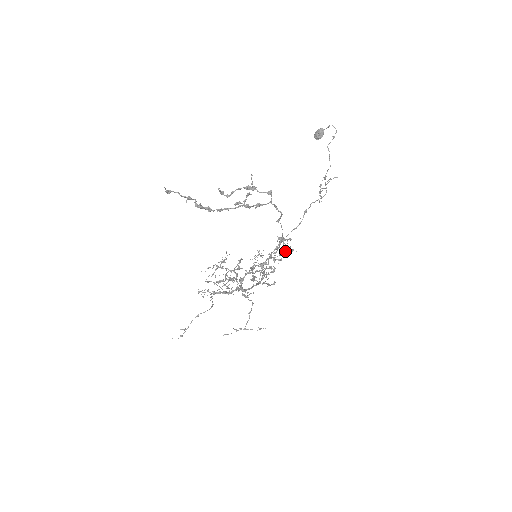
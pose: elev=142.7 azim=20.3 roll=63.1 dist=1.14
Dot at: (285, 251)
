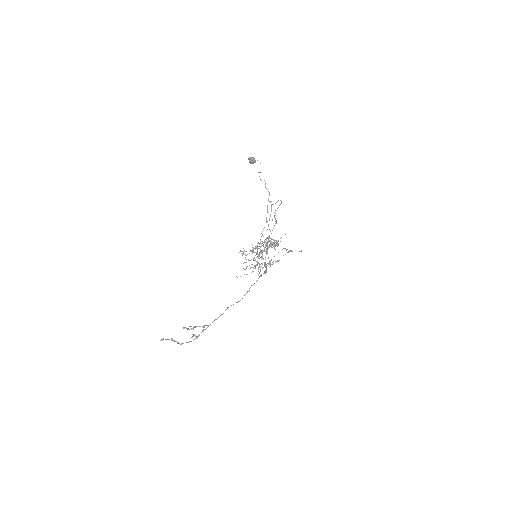
Dot at: (274, 245)
